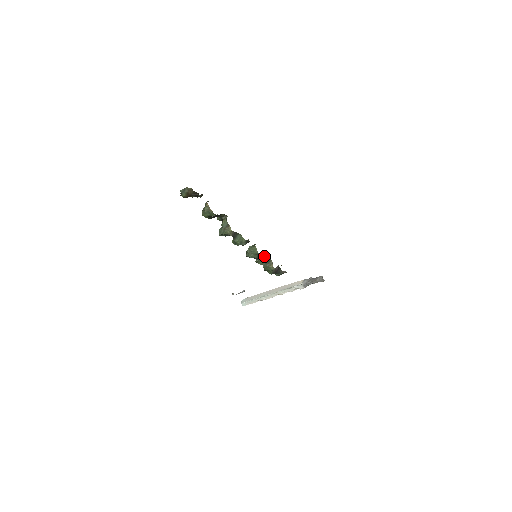
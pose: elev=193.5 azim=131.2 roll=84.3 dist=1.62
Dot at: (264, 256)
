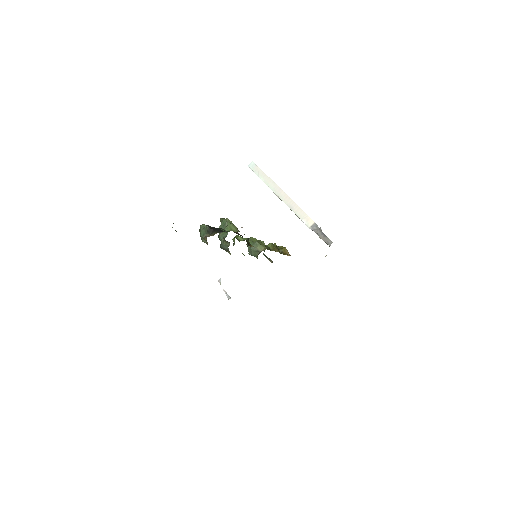
Dot at: occluded
